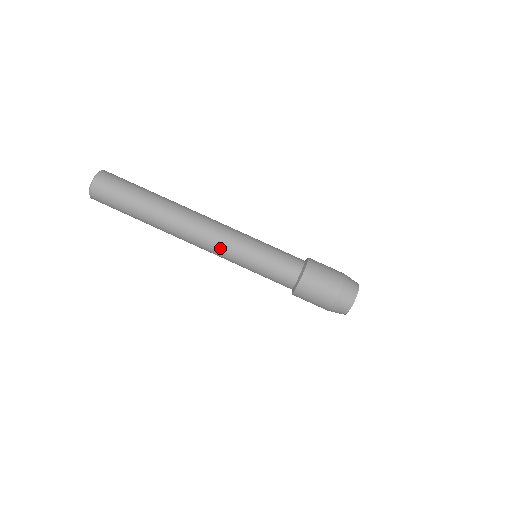
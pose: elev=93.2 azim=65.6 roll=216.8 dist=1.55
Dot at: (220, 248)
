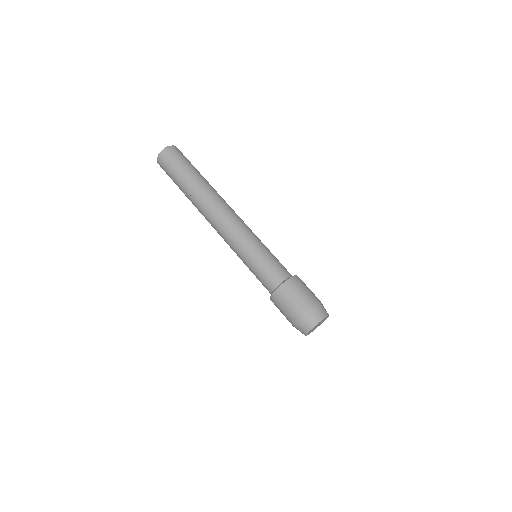
Dot at: (228, 237)
